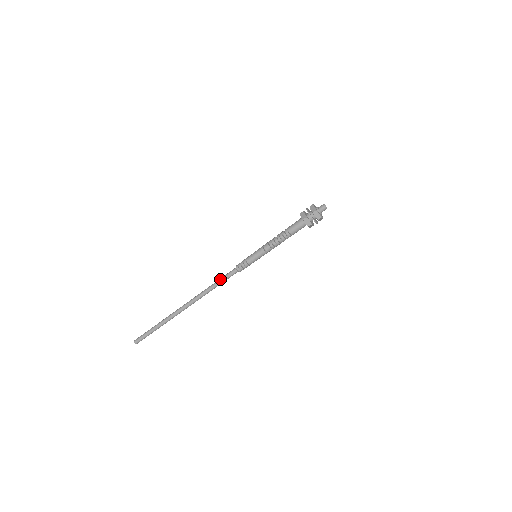
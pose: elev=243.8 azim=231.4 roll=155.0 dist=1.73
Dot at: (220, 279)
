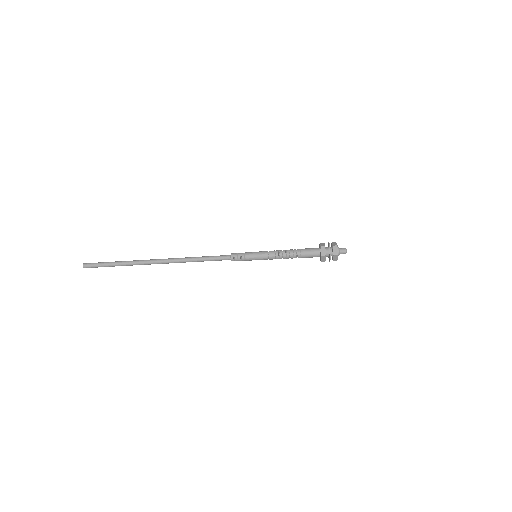
Dot at: occluded
